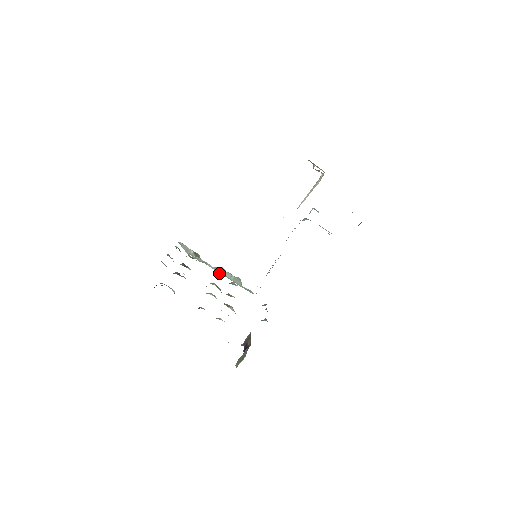
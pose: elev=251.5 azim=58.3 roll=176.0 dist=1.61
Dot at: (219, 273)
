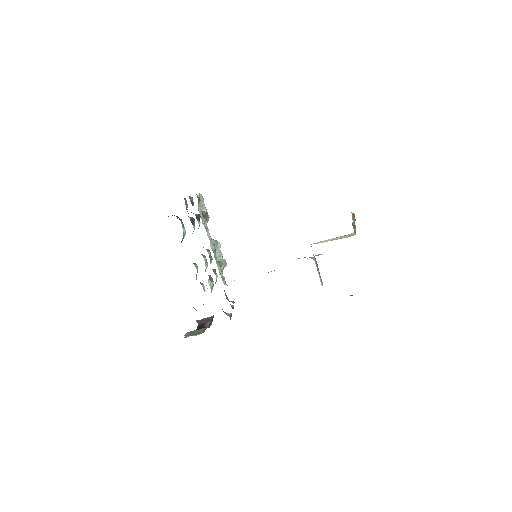
Dot at: (211, 246)
